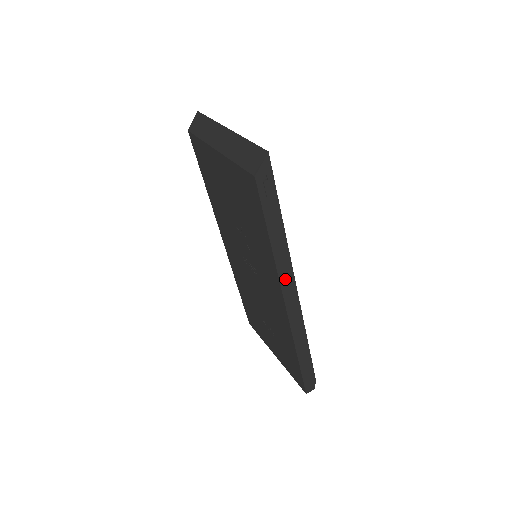
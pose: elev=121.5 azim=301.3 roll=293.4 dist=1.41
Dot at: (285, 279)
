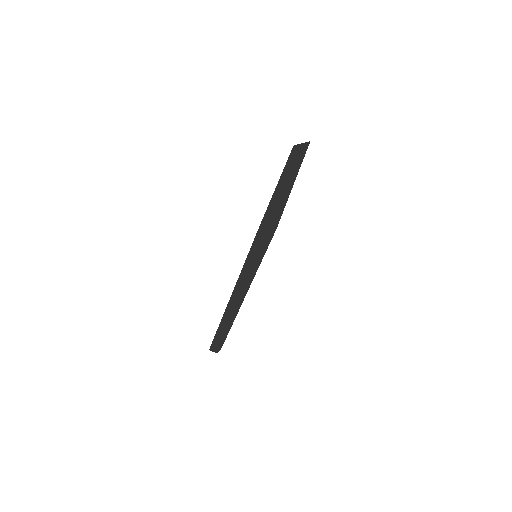
Dot at: (239, 291)
